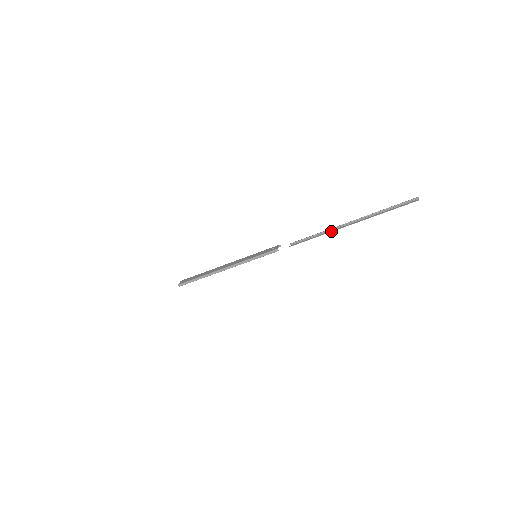
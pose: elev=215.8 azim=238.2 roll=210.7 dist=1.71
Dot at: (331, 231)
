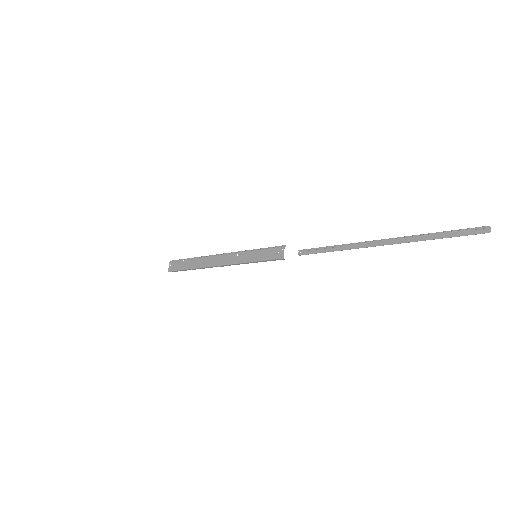
Dot at: (355, 248)
